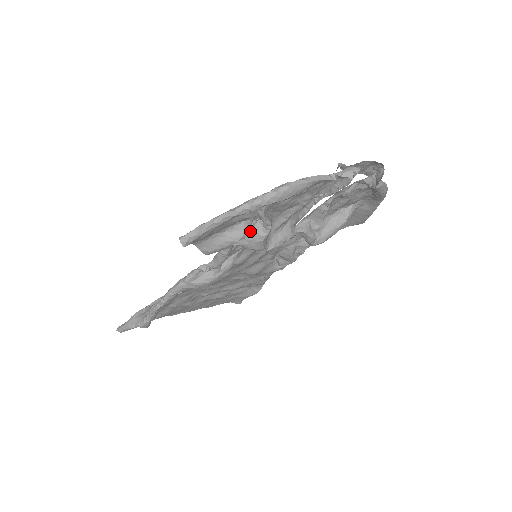
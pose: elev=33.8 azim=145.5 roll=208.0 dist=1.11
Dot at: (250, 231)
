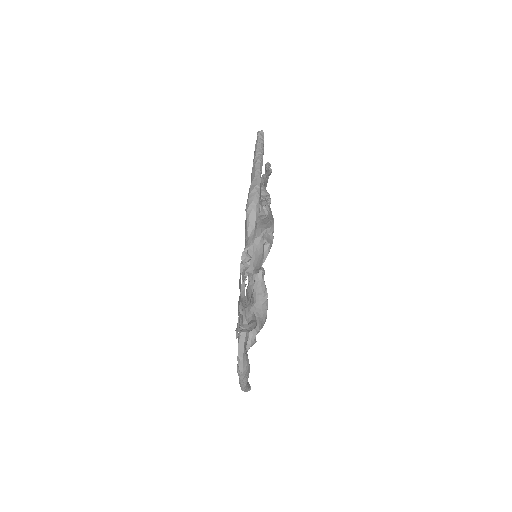
Dot at: occluded
